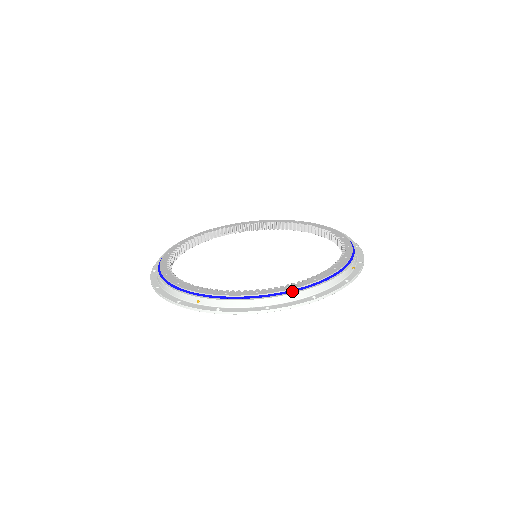
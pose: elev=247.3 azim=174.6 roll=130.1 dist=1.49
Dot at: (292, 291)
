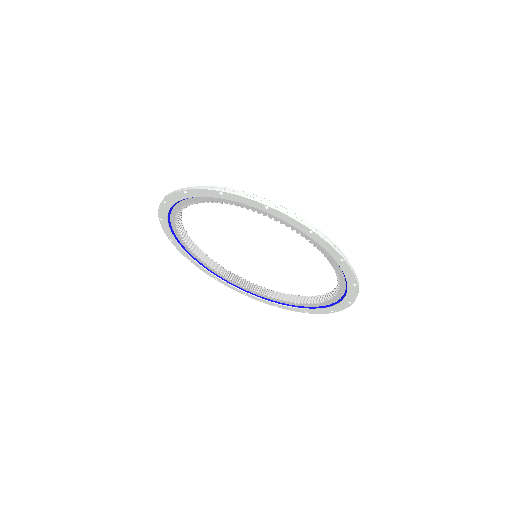
Dot at: (295, 214)
